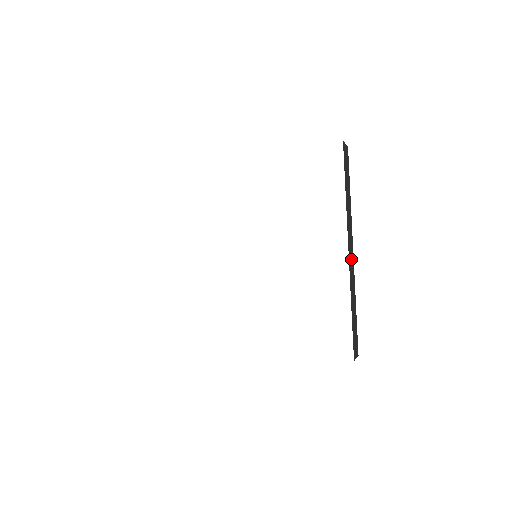
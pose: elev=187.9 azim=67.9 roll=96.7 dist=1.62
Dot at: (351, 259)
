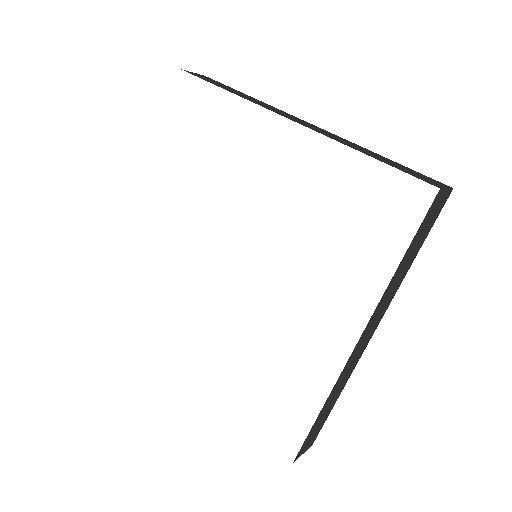
Dot at: occluded
